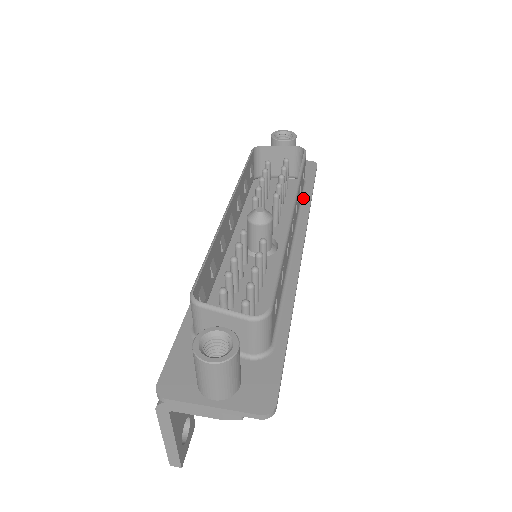
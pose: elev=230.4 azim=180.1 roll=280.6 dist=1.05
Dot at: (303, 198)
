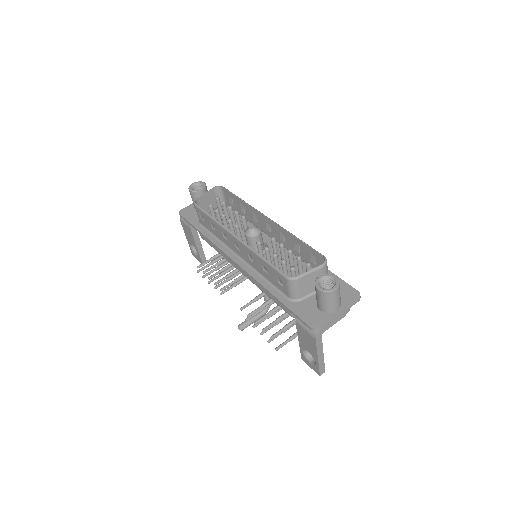
Dot at: occluded
